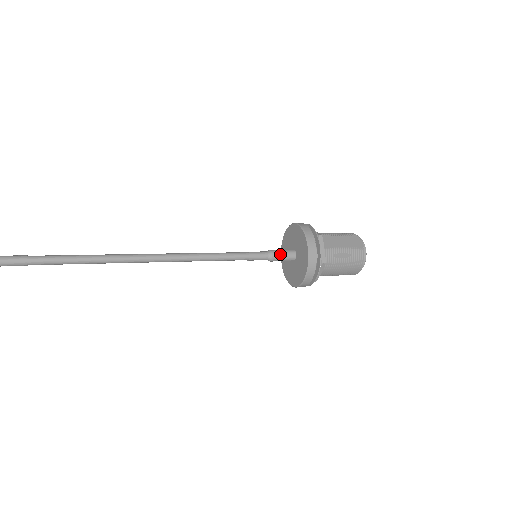
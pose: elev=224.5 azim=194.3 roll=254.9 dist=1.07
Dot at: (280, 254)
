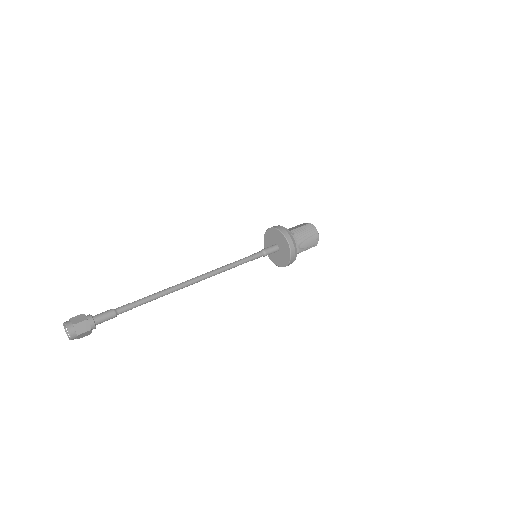
Dot at: (268, 248)
